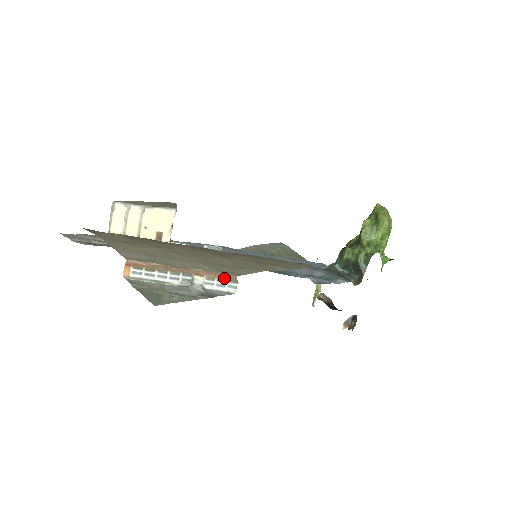
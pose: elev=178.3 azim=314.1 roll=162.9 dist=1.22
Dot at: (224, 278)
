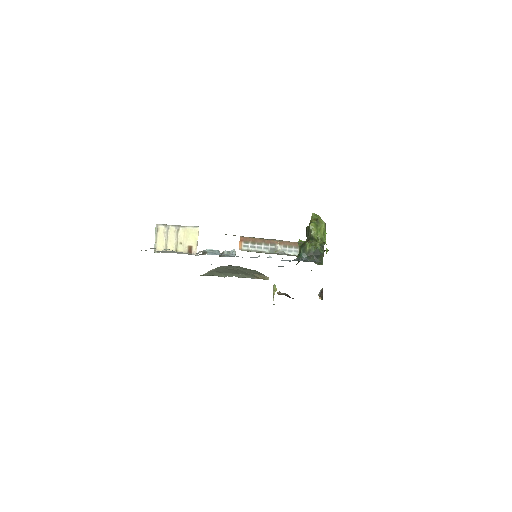
Dot at: (292, 245)
